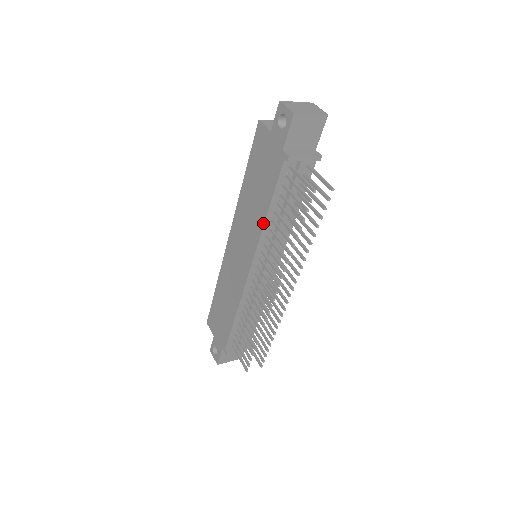
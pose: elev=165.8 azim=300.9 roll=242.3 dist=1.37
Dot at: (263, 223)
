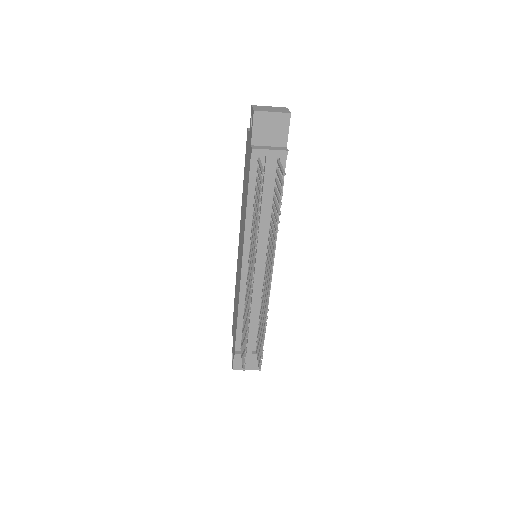
Dot at: (245, 216)
